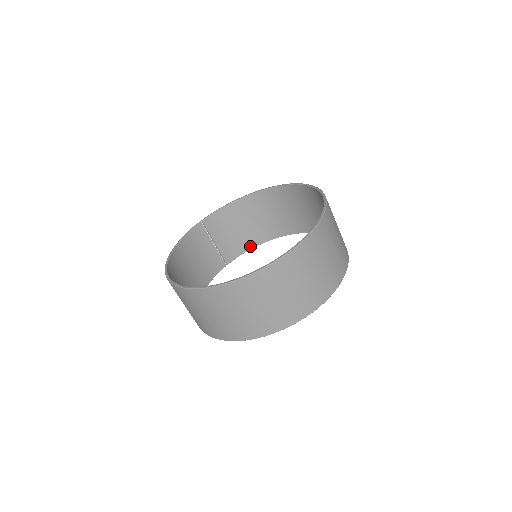
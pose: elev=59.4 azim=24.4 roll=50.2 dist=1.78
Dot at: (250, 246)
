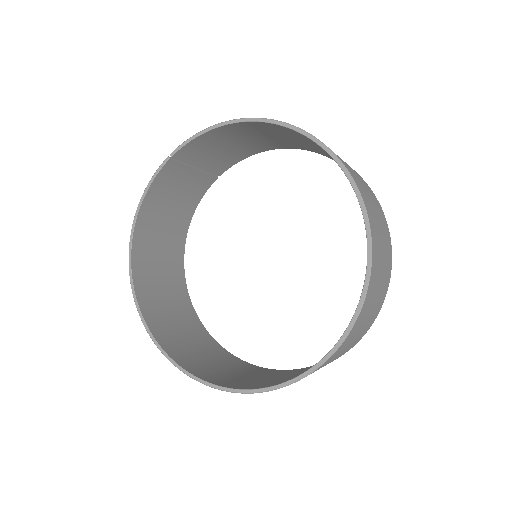
Dot at: (253, 153)
